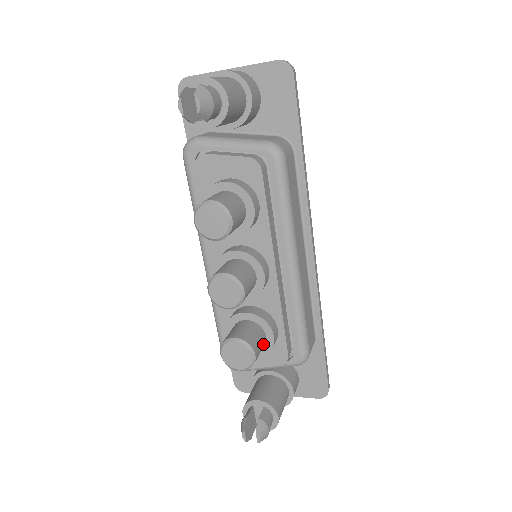
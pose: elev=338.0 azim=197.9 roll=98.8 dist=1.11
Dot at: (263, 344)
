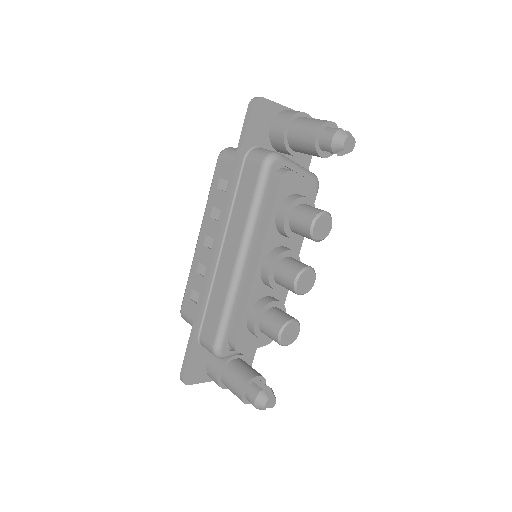
Dot at: occluded
